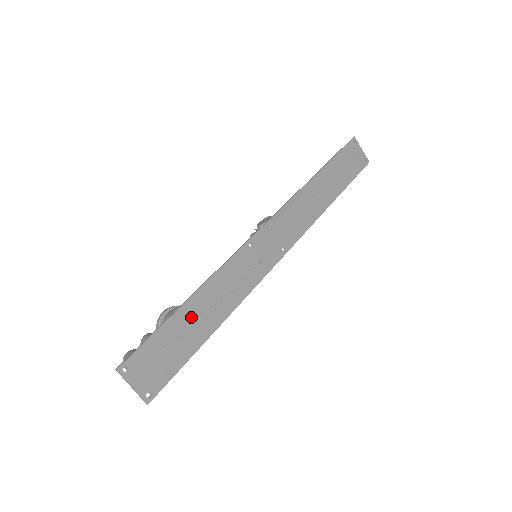
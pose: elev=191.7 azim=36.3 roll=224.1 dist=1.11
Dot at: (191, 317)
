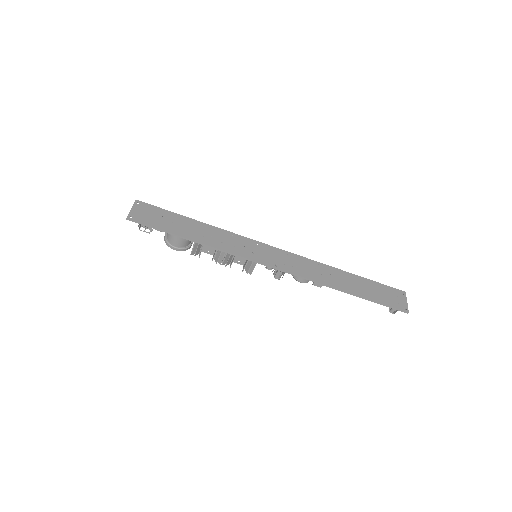
Dot at: (188, 224)
